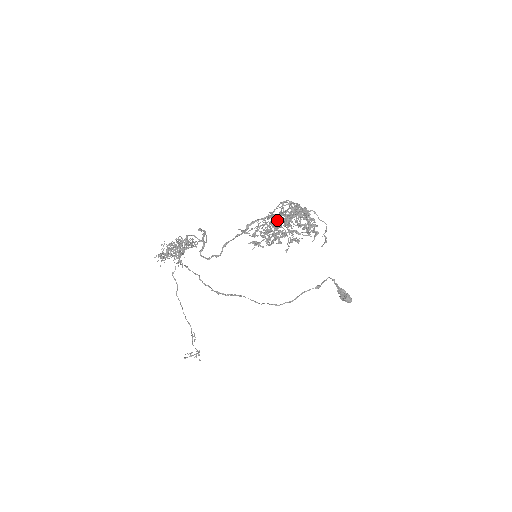
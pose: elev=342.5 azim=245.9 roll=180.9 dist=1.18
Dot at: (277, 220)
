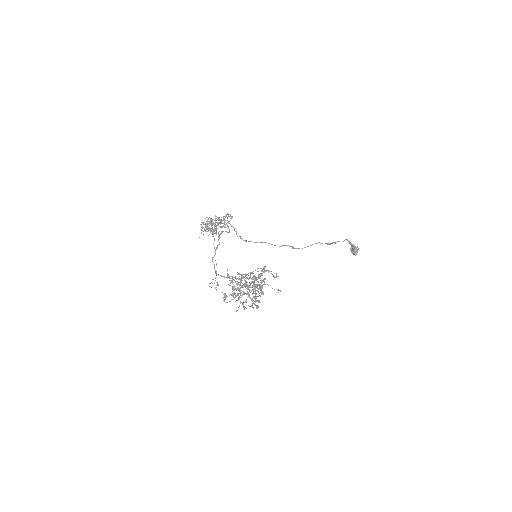
Dot at: occluded
